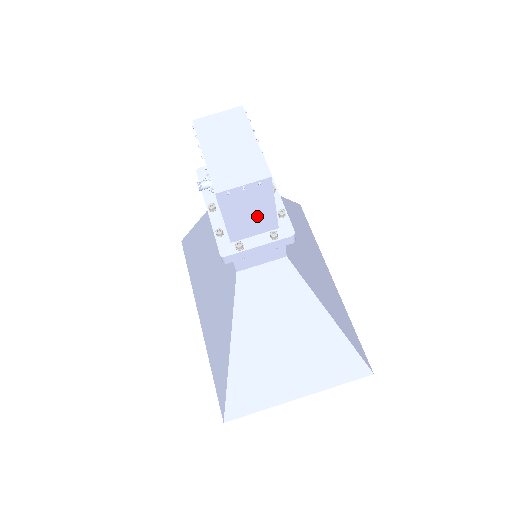
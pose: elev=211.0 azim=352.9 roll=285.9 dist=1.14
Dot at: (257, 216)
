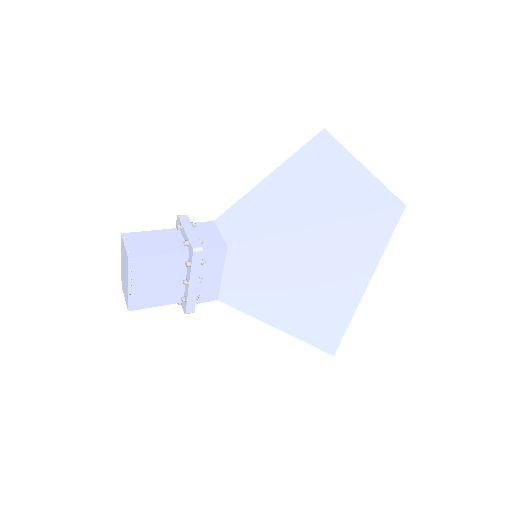
Dot at: occluded
